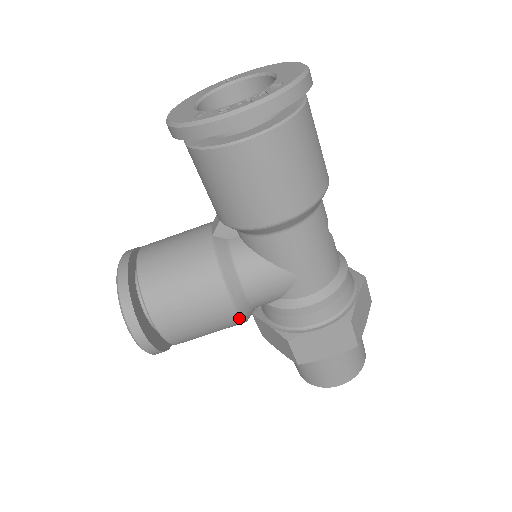
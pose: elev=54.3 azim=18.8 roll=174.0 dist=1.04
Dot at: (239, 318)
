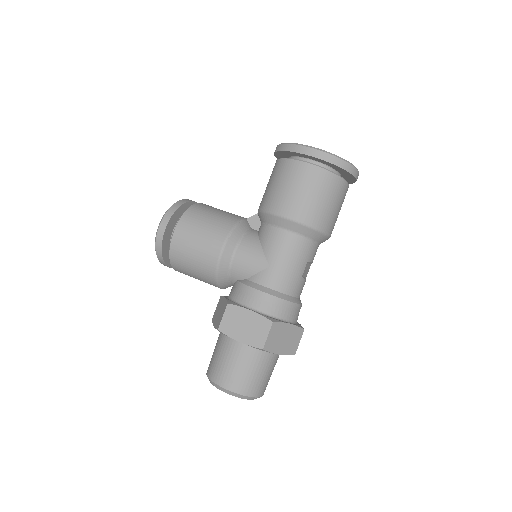
Dot at: (217, 264)
